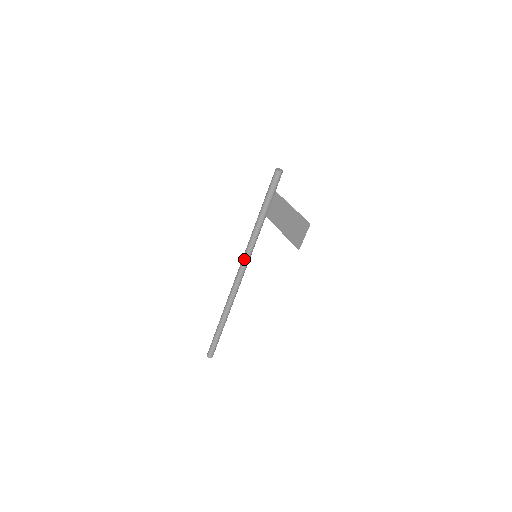
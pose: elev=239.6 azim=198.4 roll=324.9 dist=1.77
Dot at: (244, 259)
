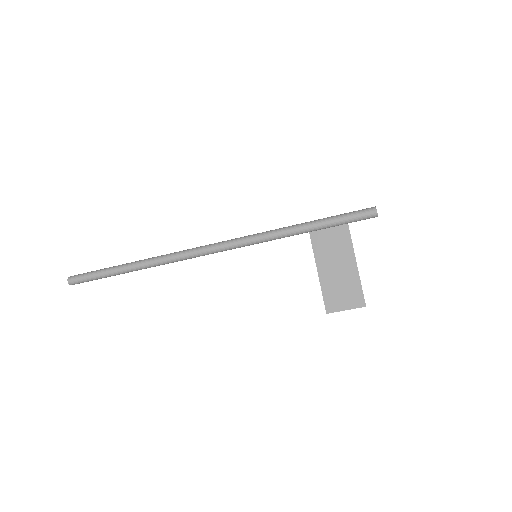
Dot at: (237, 244)
